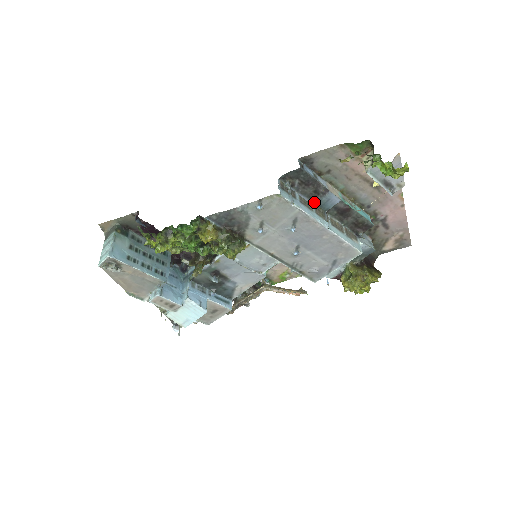
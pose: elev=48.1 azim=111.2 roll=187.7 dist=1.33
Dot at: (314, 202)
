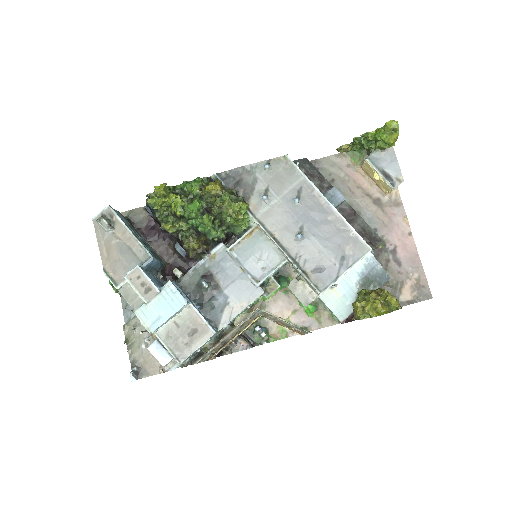
Dot at: occluded
